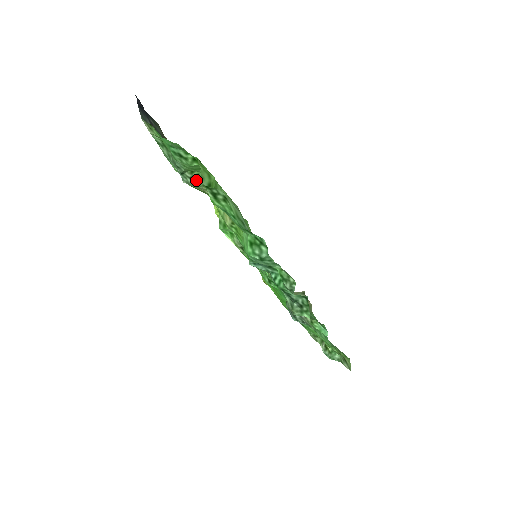
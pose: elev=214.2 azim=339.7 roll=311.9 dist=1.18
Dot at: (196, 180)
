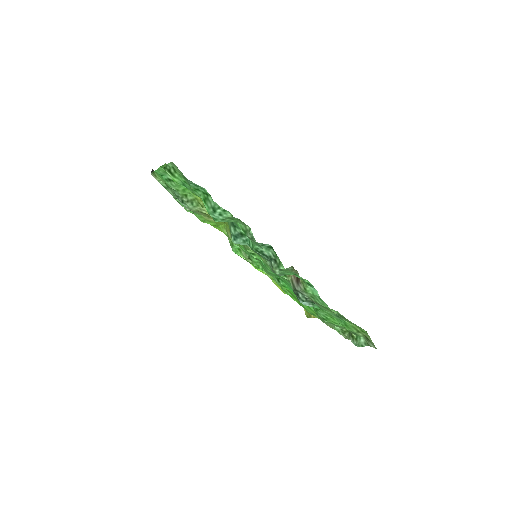
Dot at: (191, 202)
